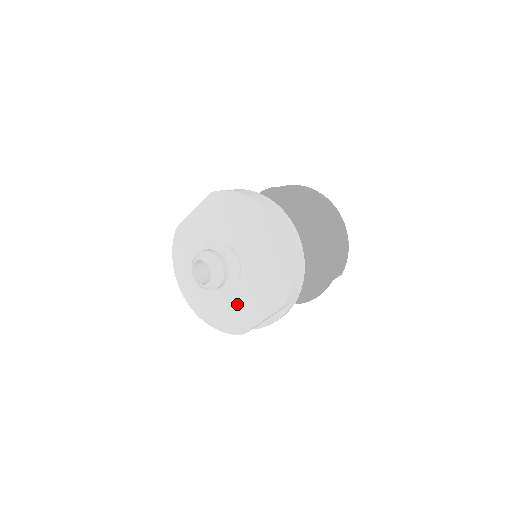
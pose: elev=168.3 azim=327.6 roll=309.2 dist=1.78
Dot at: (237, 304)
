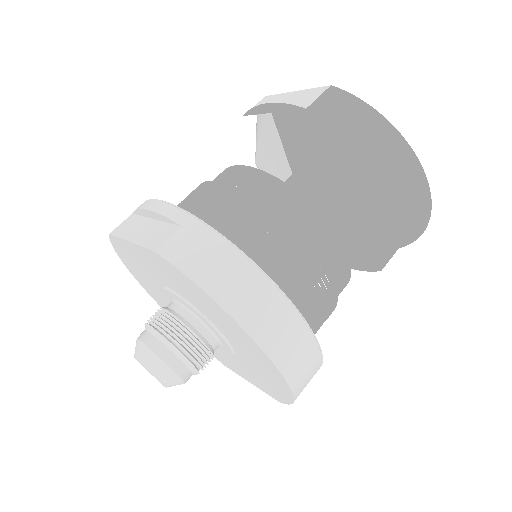
Dot at: (216, 350)
